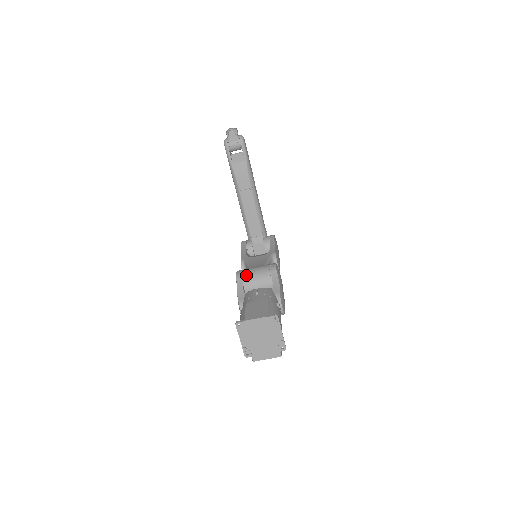
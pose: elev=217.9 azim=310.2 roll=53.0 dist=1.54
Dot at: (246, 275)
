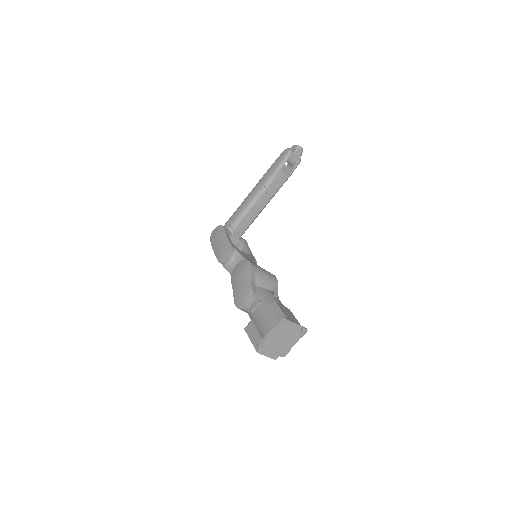
Dot at: (259, 271)
